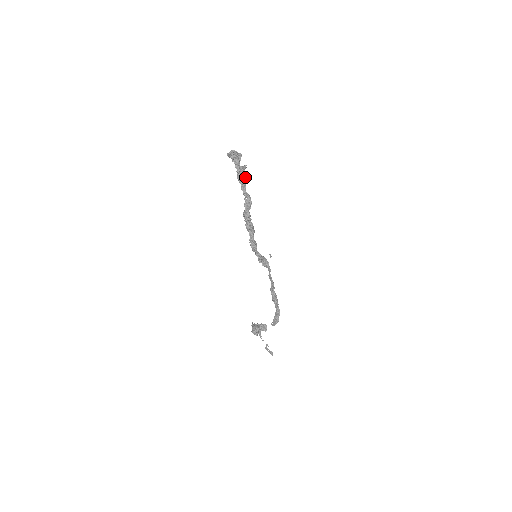
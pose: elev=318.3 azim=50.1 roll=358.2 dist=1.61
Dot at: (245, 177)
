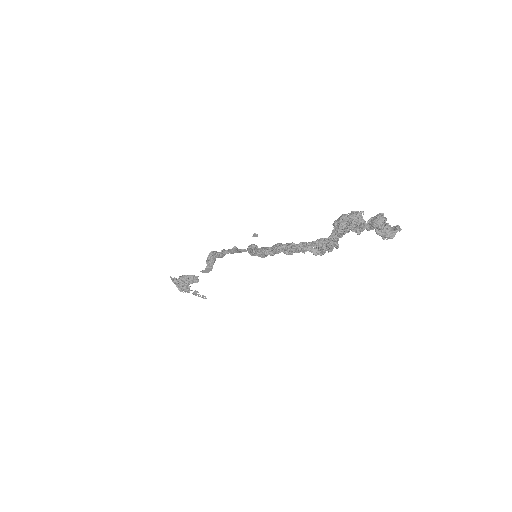
Dot at: occluded
